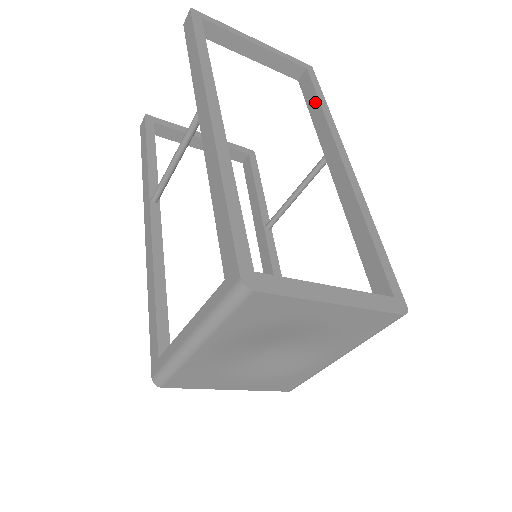
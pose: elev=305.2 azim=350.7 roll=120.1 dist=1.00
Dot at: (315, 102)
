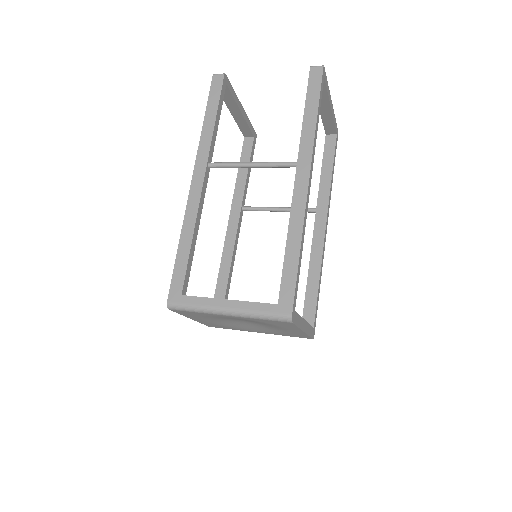
Dot at: (330, 167)
